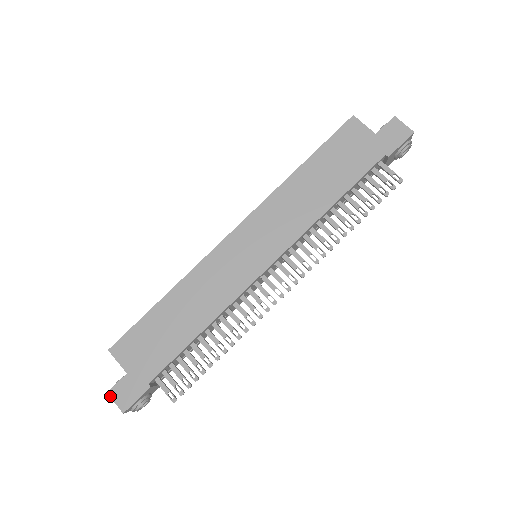
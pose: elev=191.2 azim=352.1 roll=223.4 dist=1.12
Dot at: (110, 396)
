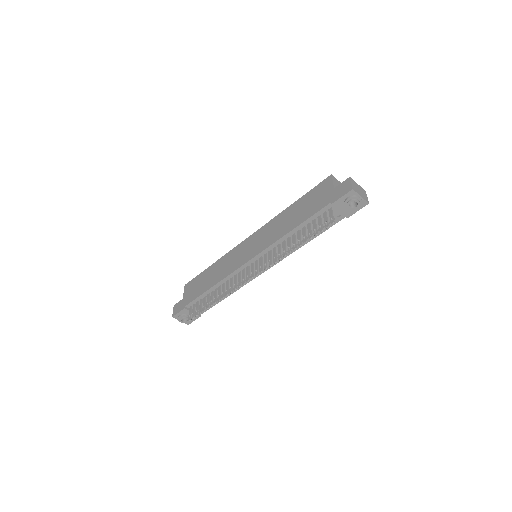
Dot at: (174, 307)
